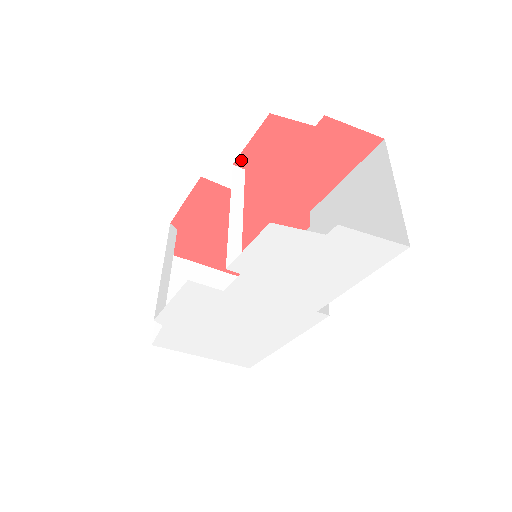
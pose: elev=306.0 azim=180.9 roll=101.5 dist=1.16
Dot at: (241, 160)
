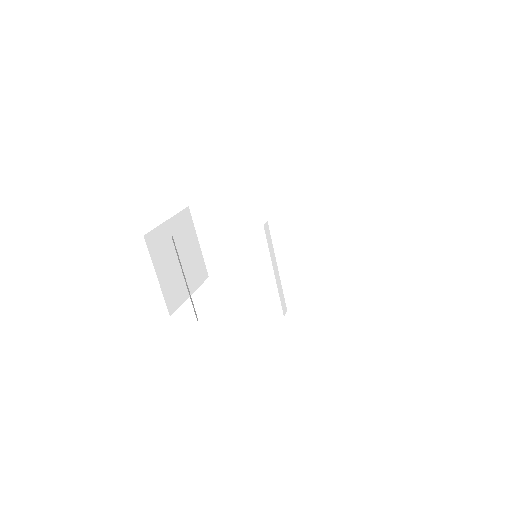
Dot at: occluded
